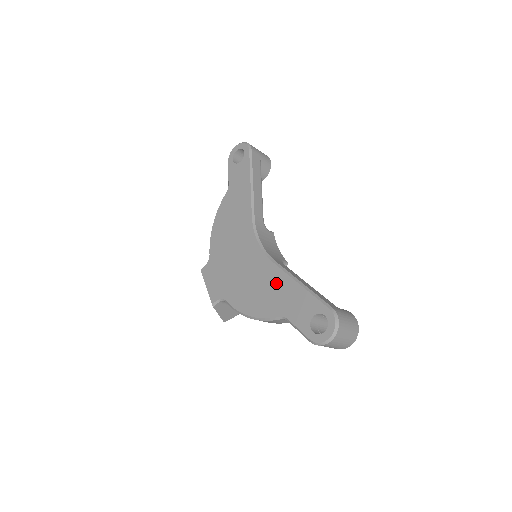
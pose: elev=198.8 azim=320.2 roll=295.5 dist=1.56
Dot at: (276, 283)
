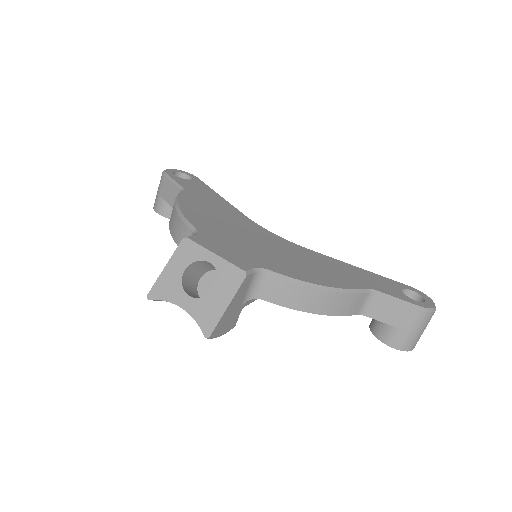
Dot at: (333, 264)
